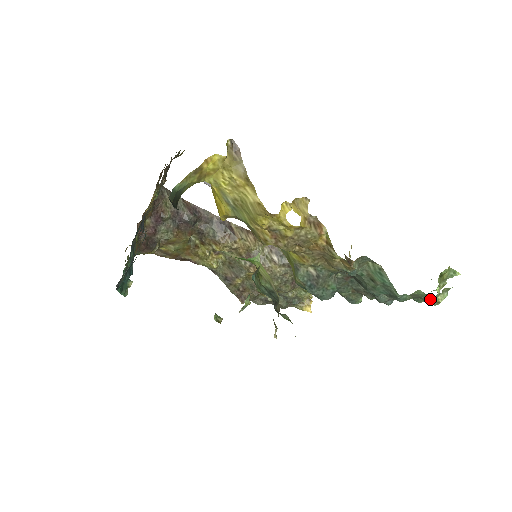
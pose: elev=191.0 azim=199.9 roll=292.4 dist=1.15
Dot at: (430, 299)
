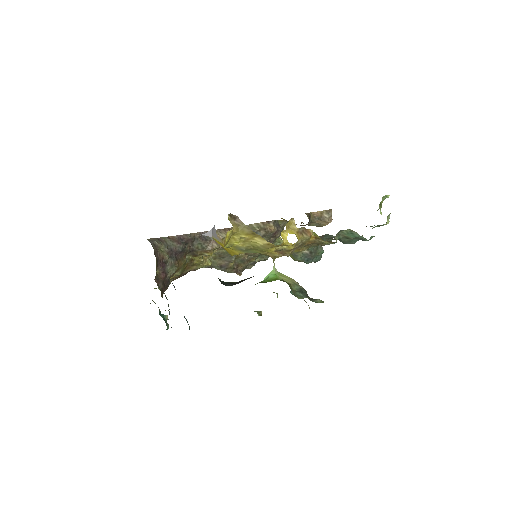
Dot at: occluded
